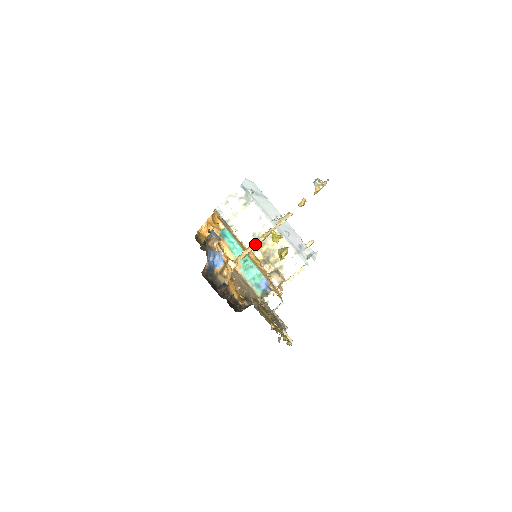
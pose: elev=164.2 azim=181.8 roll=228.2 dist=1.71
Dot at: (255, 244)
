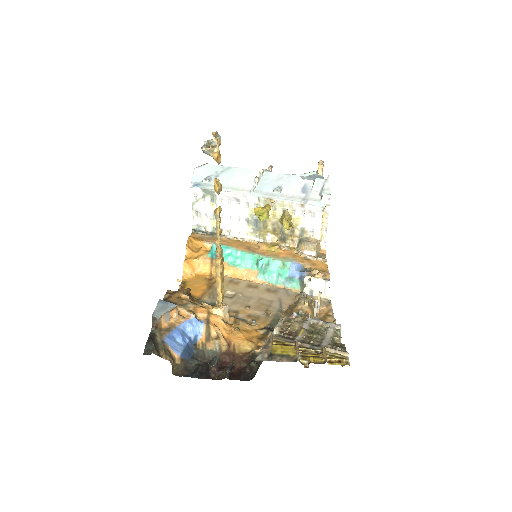
Dot at: (218, 273)
